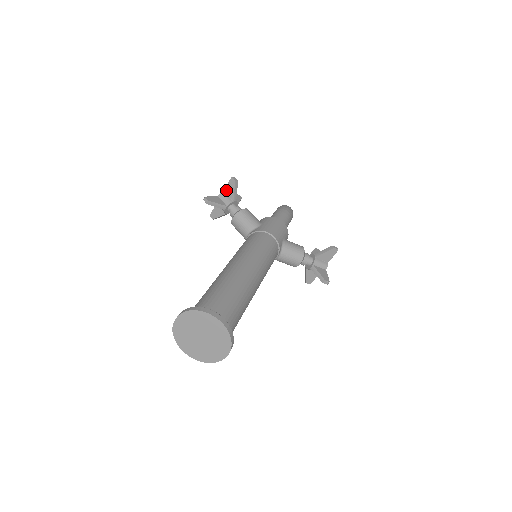
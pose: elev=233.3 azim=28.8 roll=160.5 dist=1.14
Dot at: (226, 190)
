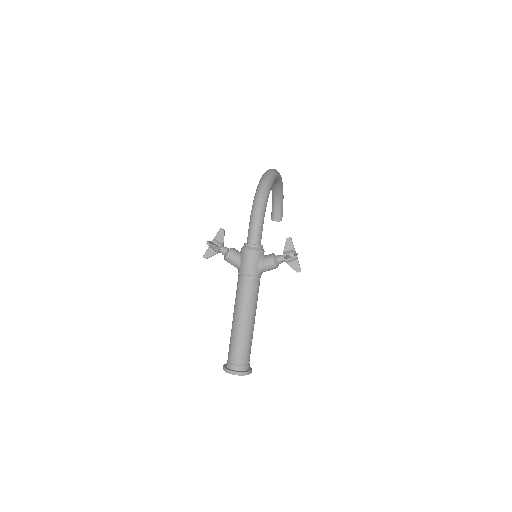
Dot at: occluded
